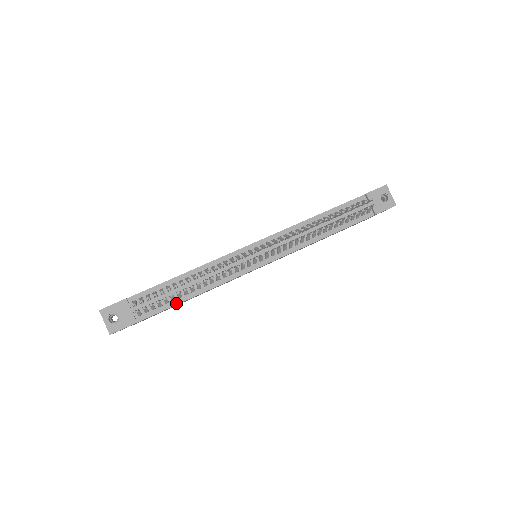
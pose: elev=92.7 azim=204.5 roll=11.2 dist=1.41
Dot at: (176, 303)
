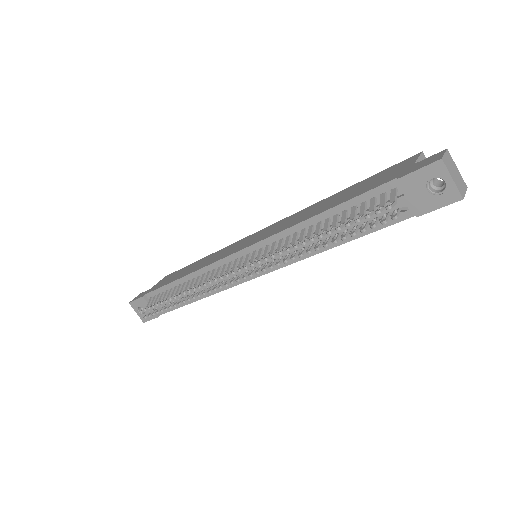
Dot at: (183, 304)
